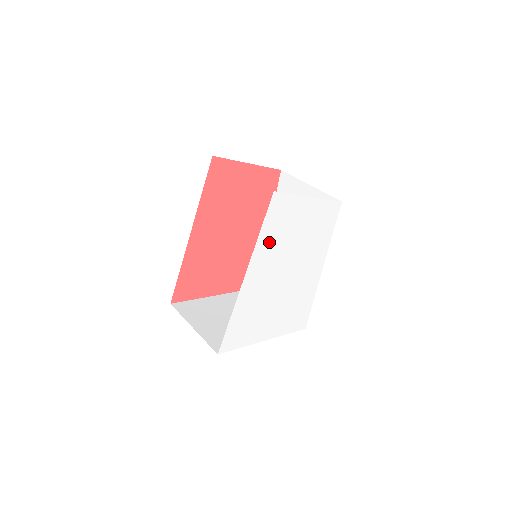
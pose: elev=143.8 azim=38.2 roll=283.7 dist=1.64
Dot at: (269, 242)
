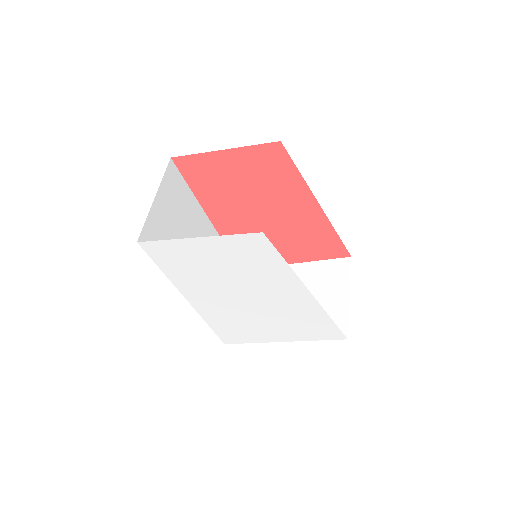
Dot at: (185, 276)
